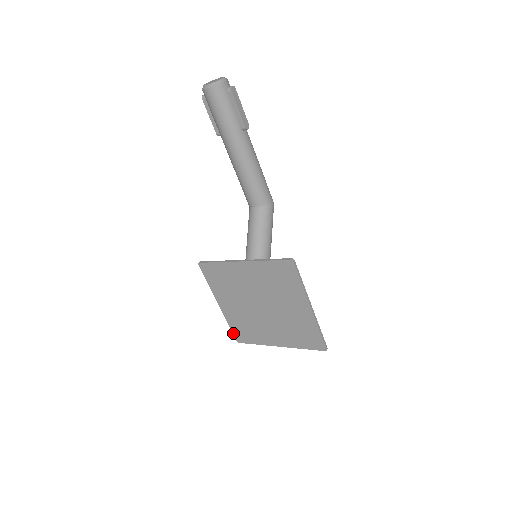
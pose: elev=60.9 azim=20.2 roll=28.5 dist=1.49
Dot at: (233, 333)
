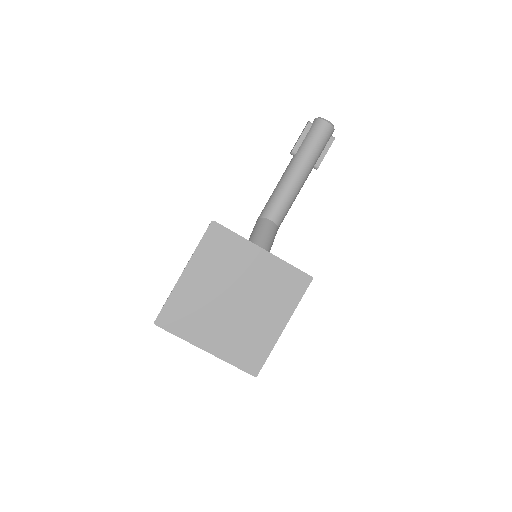
Dot at: (161, 310)
